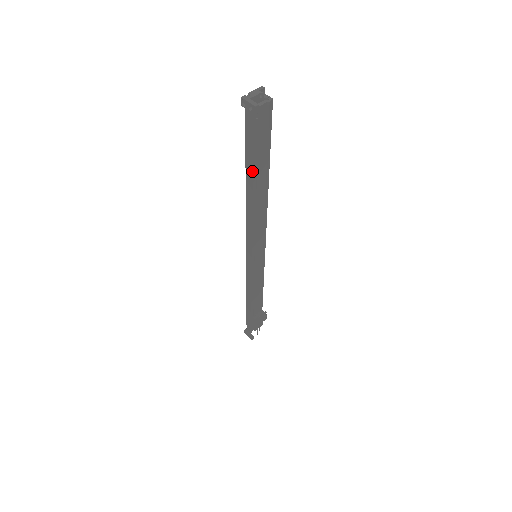
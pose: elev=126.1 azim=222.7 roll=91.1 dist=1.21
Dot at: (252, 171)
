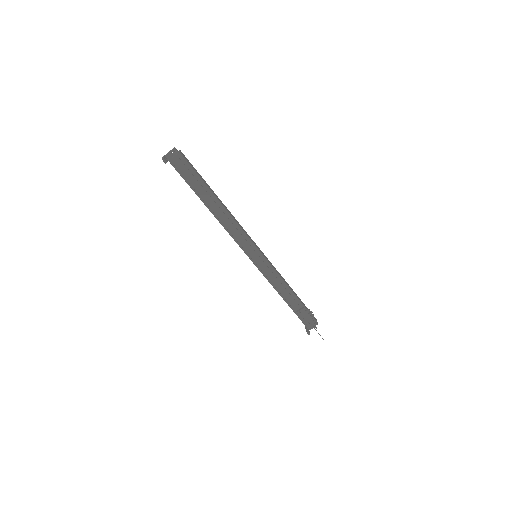
Dot at: (197, 195)
